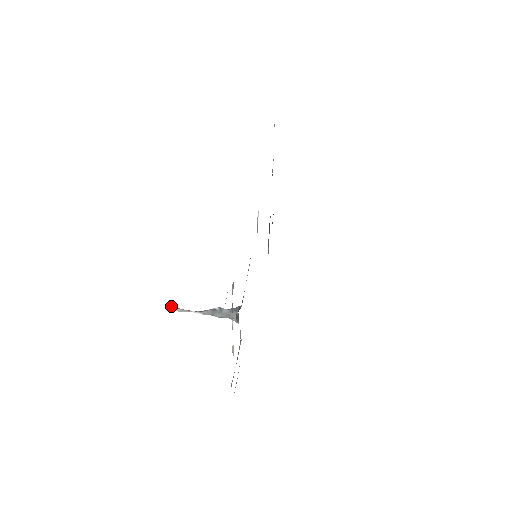
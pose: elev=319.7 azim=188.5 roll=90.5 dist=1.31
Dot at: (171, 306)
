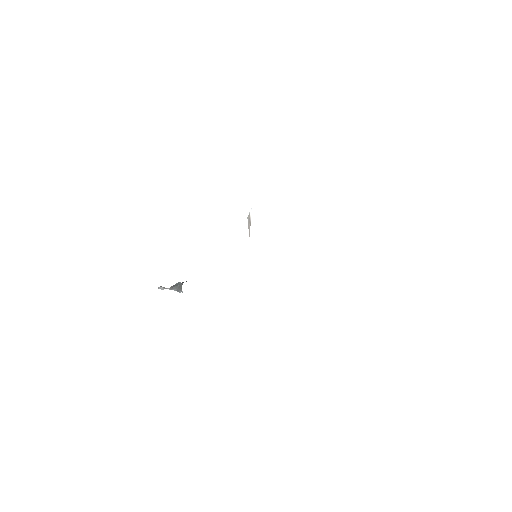
Dot at: (161, 286)
